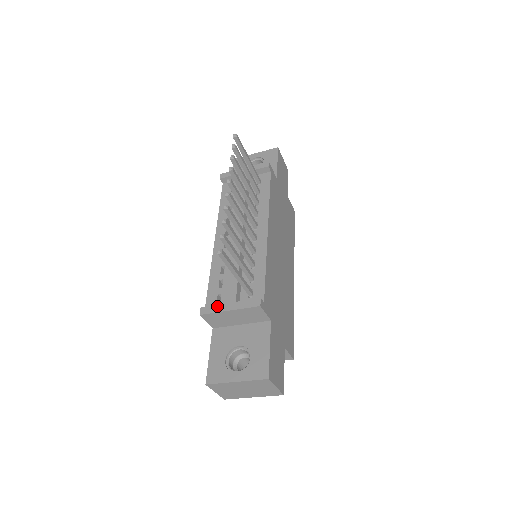
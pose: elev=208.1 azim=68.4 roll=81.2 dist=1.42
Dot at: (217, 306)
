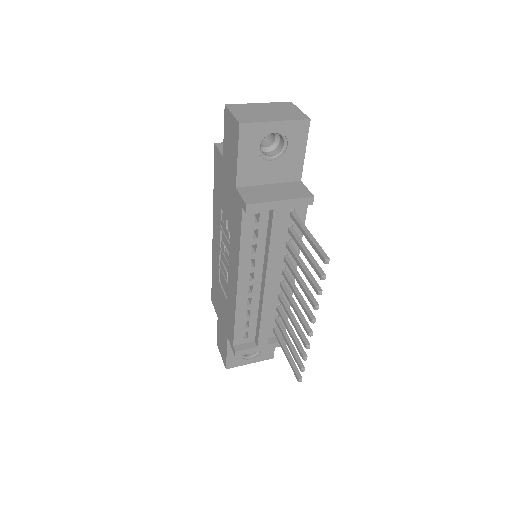
Dot at: (251, 350)
